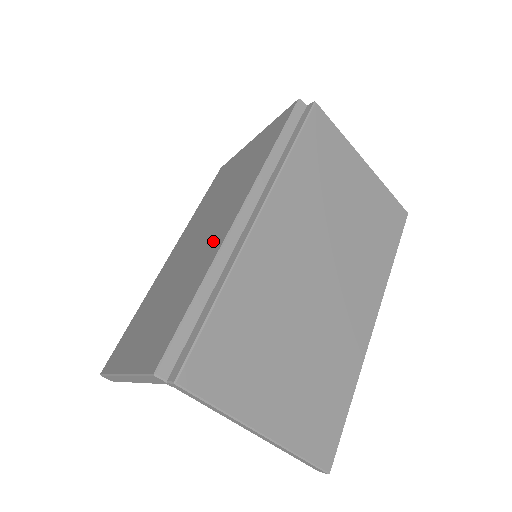
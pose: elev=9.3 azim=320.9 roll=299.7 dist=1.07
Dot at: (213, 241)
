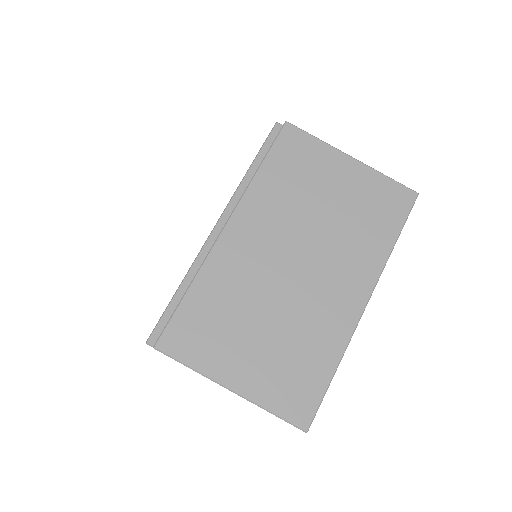
Dot at: occluded
